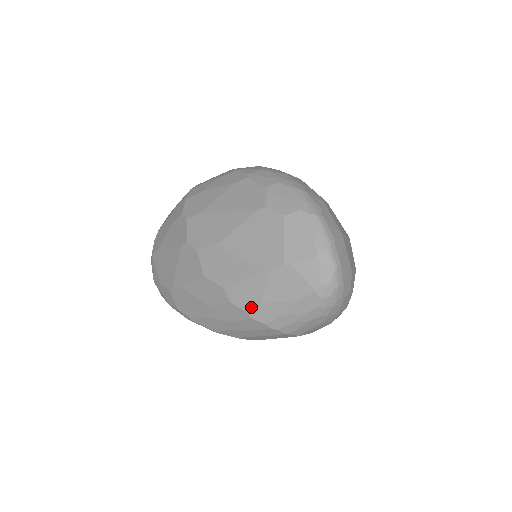
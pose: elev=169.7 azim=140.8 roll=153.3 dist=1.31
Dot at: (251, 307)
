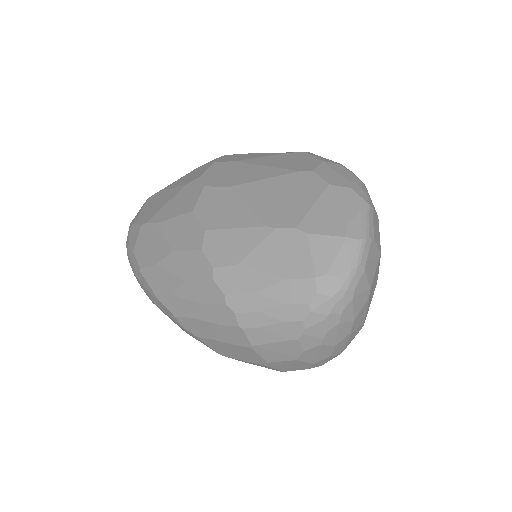
Dot at: (223, 264)
